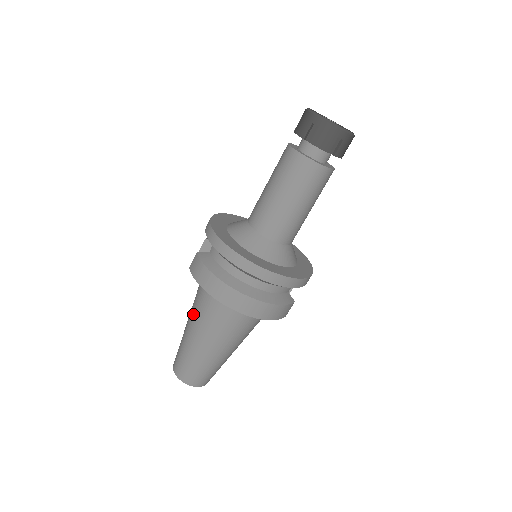
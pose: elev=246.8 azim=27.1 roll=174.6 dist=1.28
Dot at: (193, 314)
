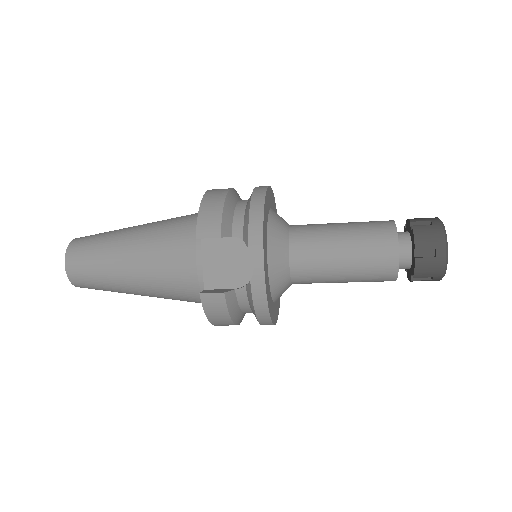
Dot at: (152, 285)
